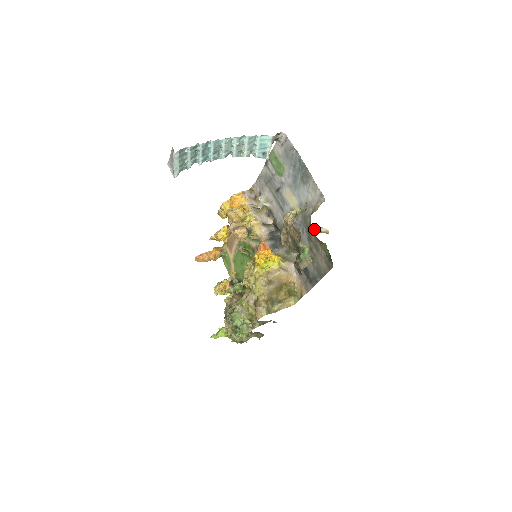
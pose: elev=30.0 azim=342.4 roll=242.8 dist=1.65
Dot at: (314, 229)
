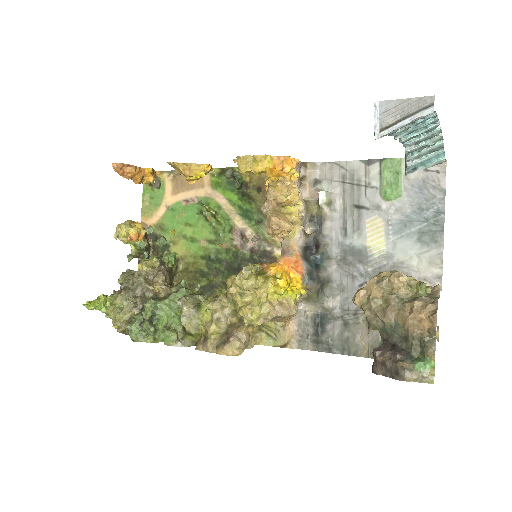
Dot at: occluded
